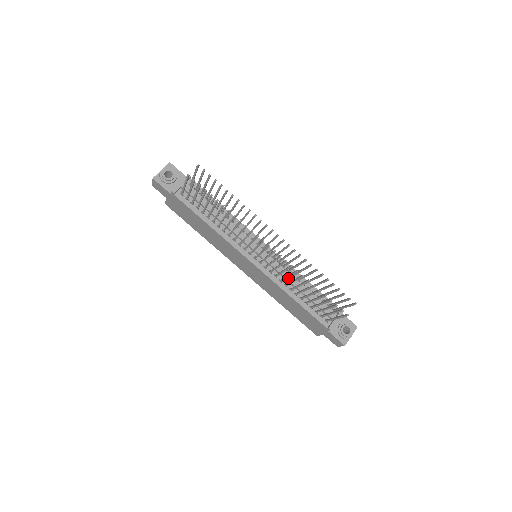
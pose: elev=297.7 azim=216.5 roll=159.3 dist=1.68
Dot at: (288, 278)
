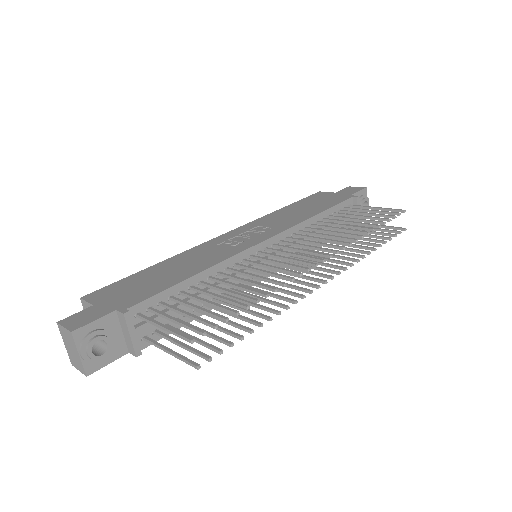
Dot at: occluded
